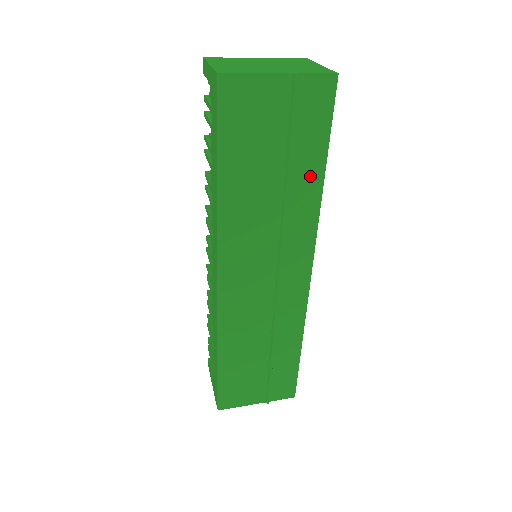
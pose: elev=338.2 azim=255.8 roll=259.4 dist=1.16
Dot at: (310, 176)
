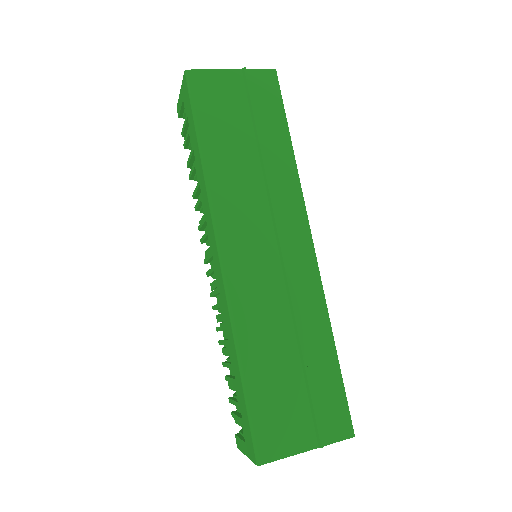
Dot at: (279, 145)
